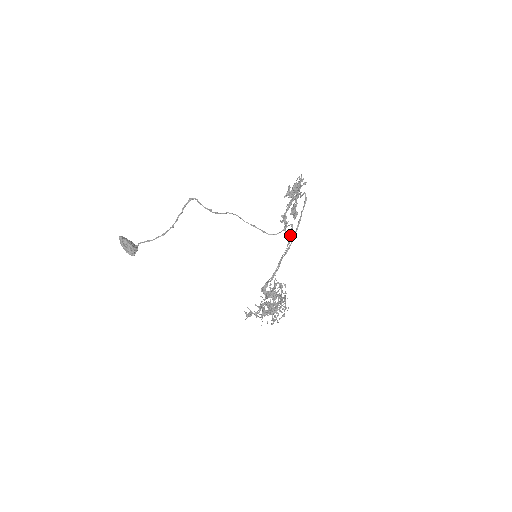
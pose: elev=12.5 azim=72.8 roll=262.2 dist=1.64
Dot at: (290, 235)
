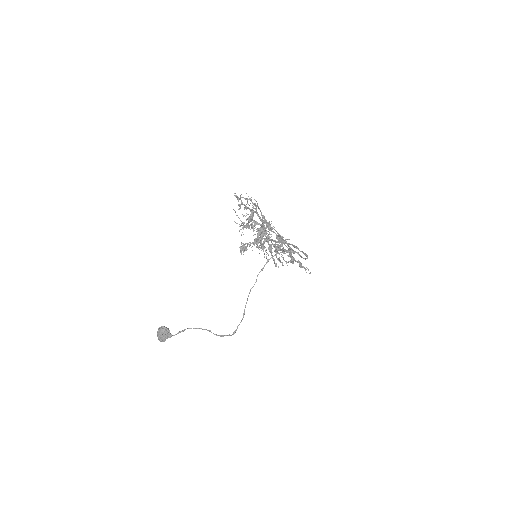
Dot at: (286, 246)
